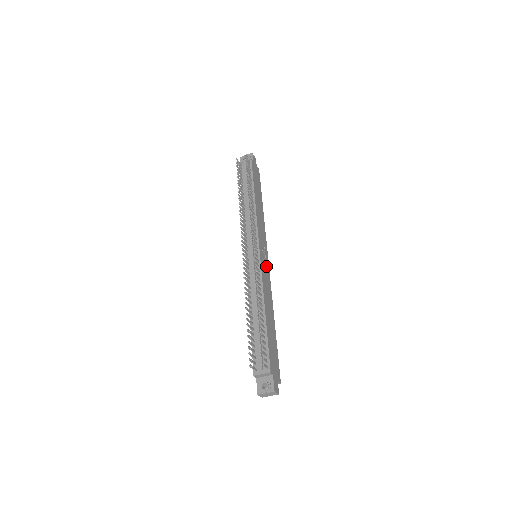
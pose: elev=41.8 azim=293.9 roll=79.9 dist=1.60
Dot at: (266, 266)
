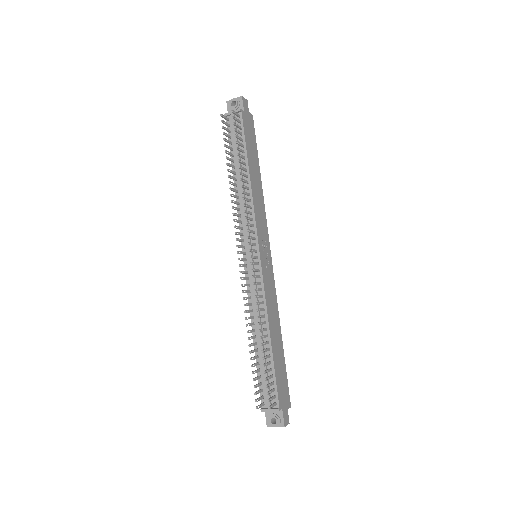
Dot at: (269, 268)
